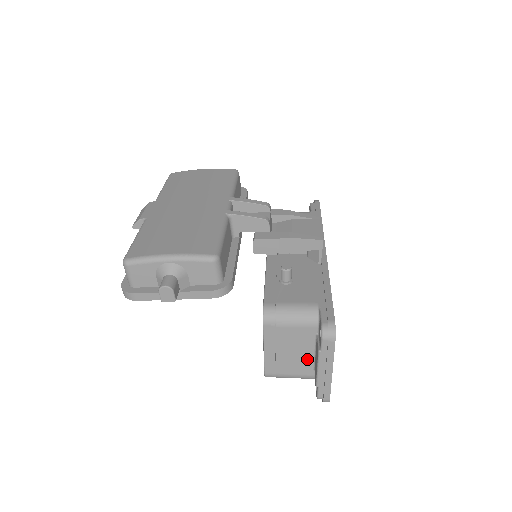
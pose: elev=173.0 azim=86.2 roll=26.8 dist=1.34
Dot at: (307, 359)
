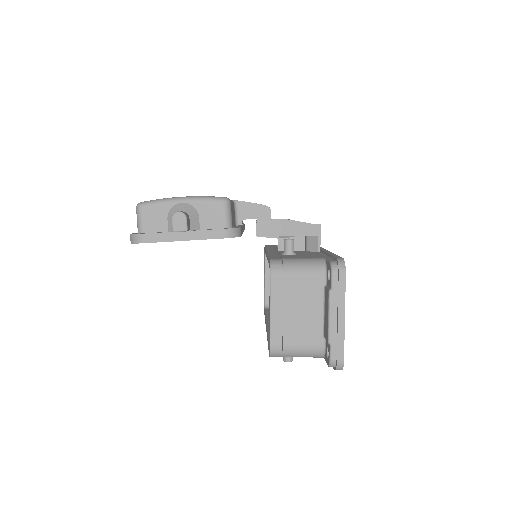
Dot at: (316, 322)
